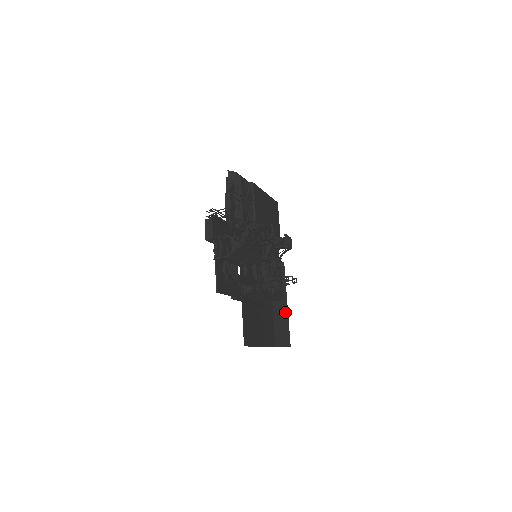
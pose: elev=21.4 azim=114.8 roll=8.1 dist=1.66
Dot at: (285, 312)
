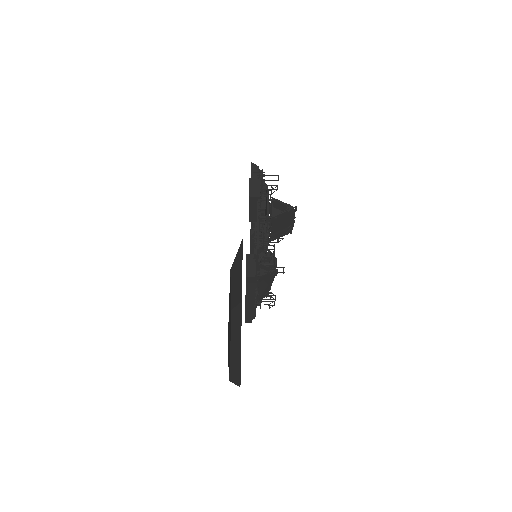
Dot at: (239, 347)
